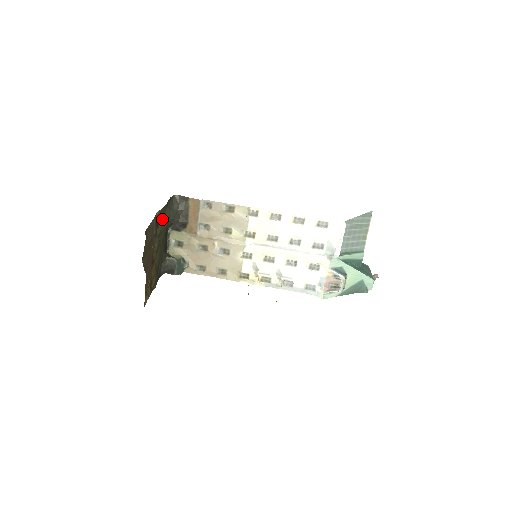
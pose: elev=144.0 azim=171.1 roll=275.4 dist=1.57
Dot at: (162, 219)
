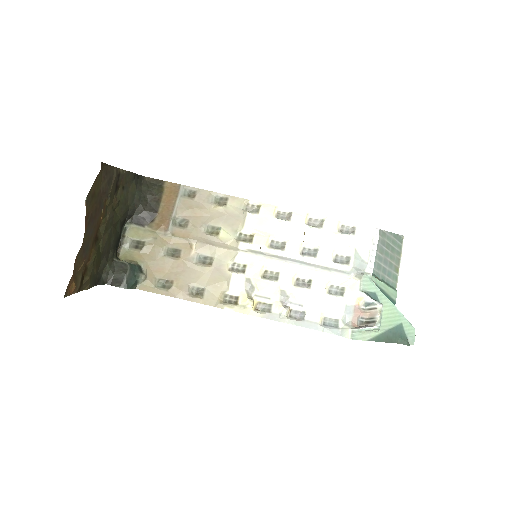
Dot at: (123, 189)
